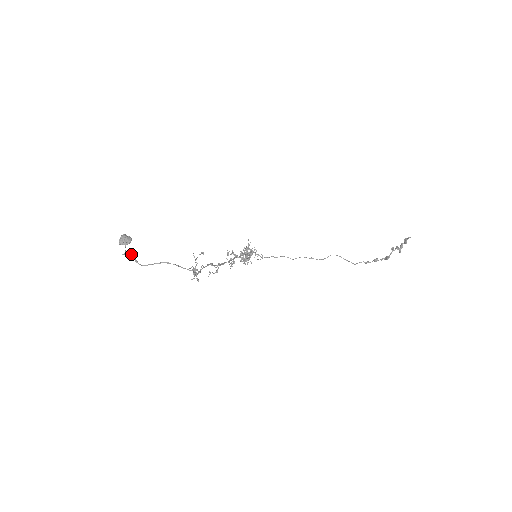
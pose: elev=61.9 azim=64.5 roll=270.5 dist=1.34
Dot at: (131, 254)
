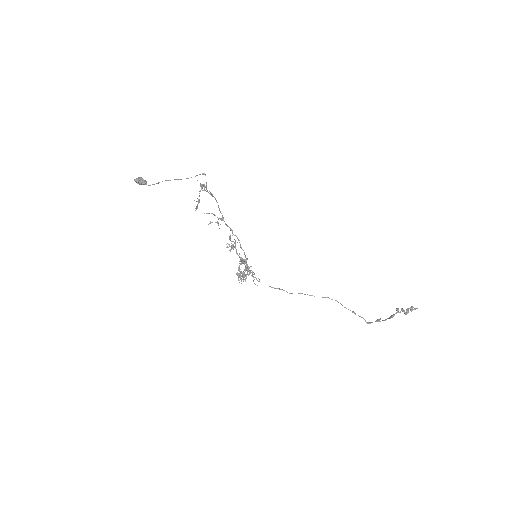
Dot at: occluded
